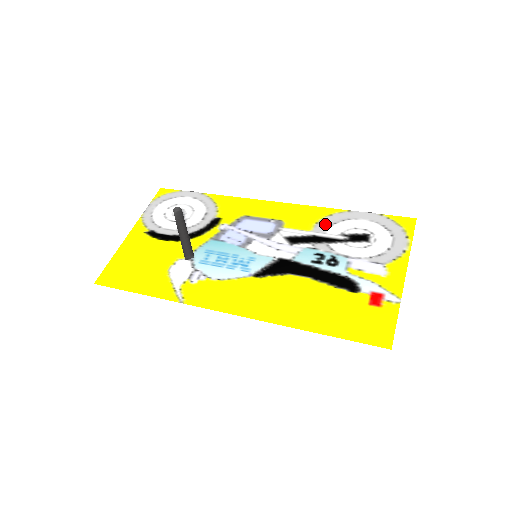
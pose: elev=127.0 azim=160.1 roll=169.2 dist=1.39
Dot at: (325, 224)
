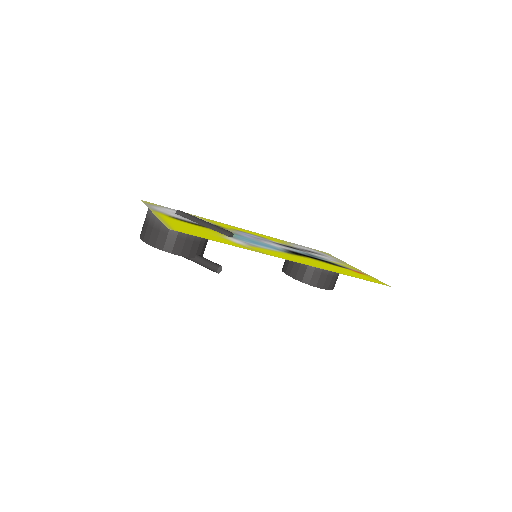
Dot at: (289, 244)
